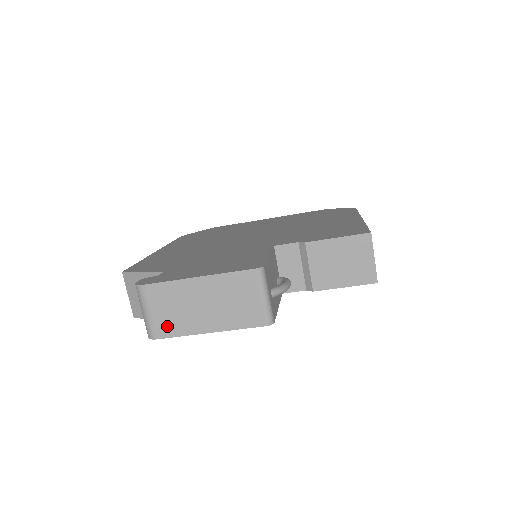
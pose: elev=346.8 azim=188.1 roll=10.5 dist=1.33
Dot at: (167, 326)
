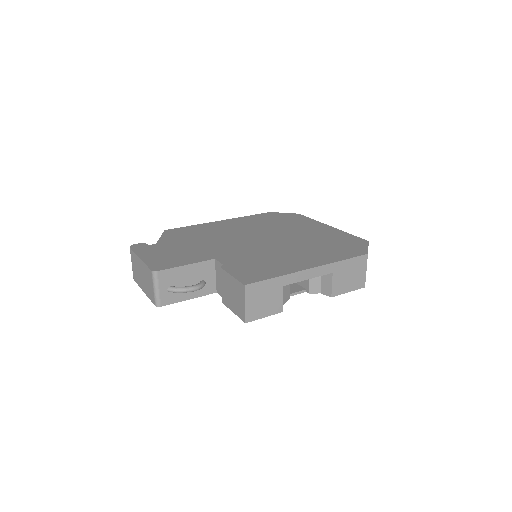
Dot at: (135, 276)
